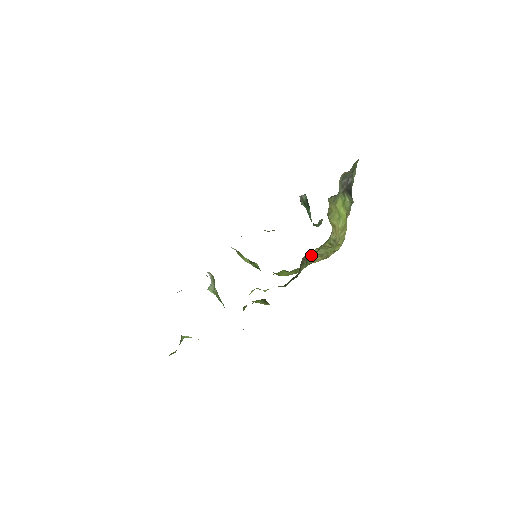
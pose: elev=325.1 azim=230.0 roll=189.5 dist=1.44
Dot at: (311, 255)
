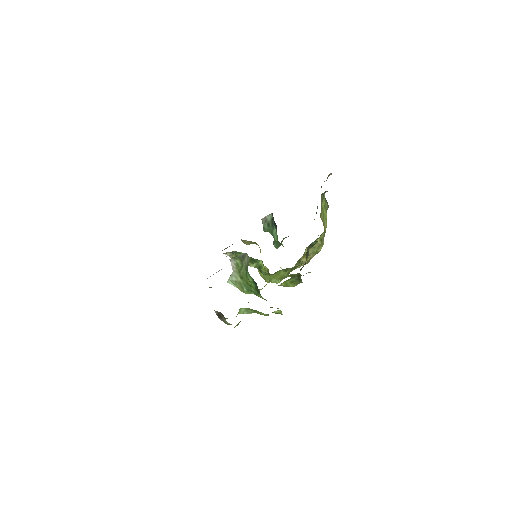
Dot at: occluded
